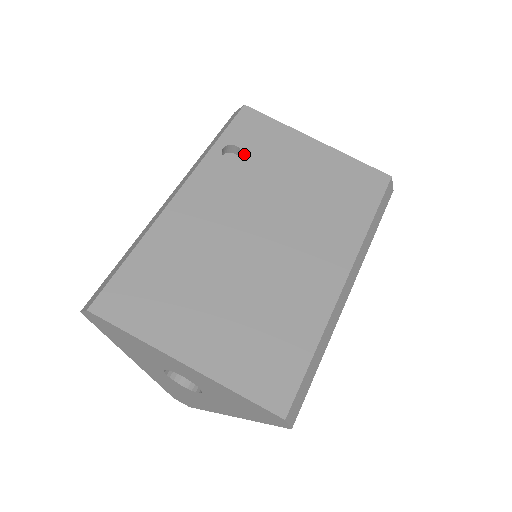
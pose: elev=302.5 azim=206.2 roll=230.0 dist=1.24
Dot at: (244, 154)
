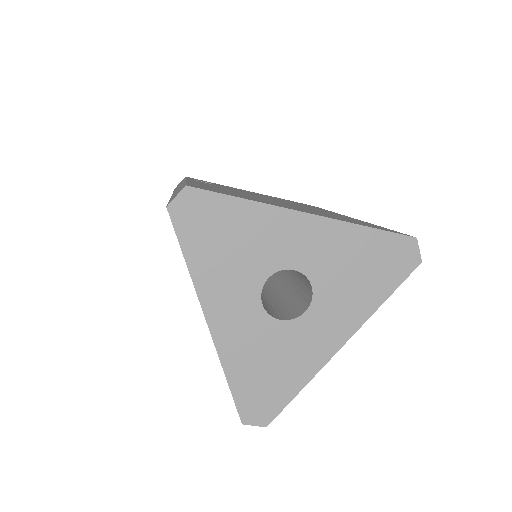
Dot at: occluded
